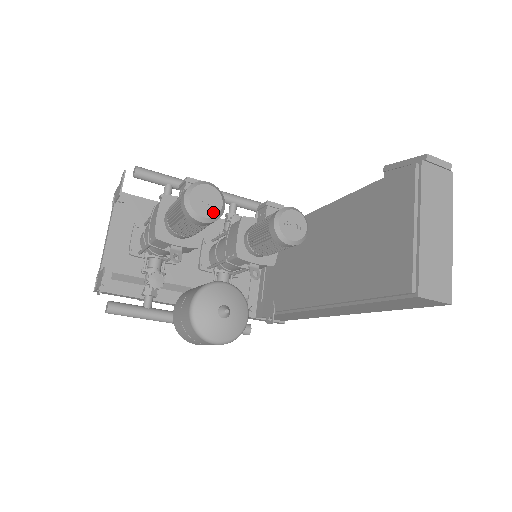
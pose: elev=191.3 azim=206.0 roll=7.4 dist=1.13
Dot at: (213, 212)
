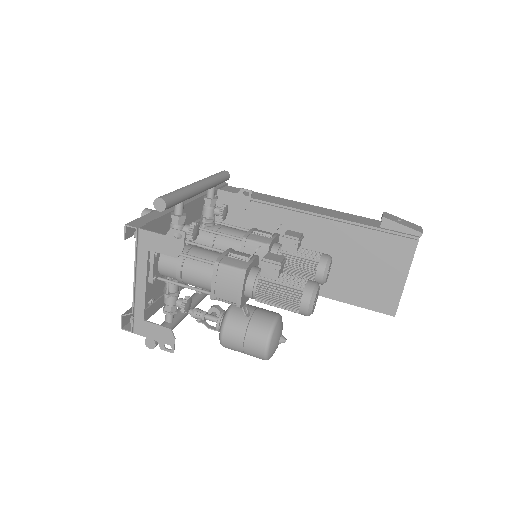
Dot at: occluded
